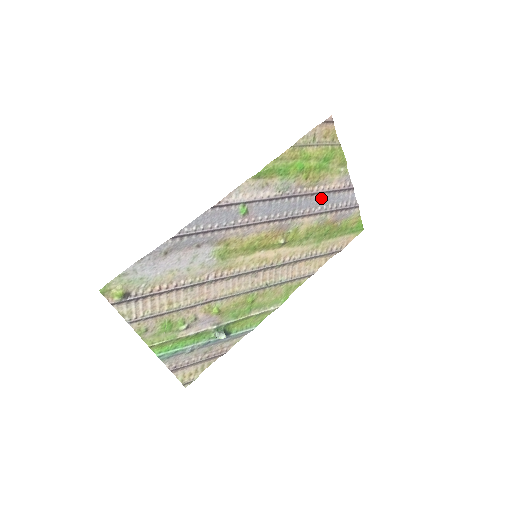
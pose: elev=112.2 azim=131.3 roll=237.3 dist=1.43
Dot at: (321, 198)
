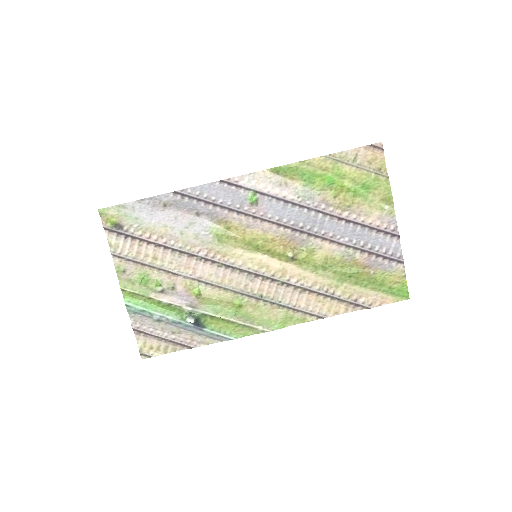
Dot at: (351, 229)
